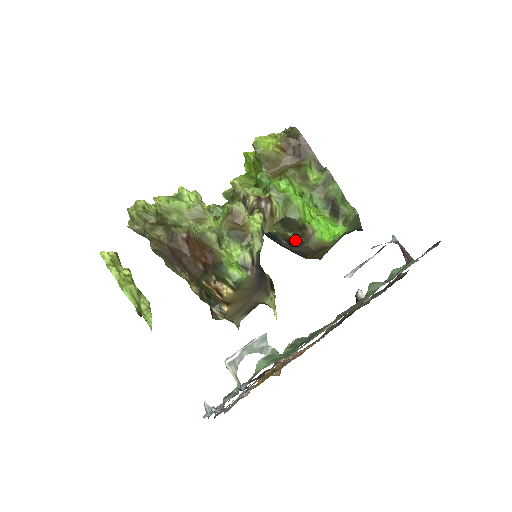
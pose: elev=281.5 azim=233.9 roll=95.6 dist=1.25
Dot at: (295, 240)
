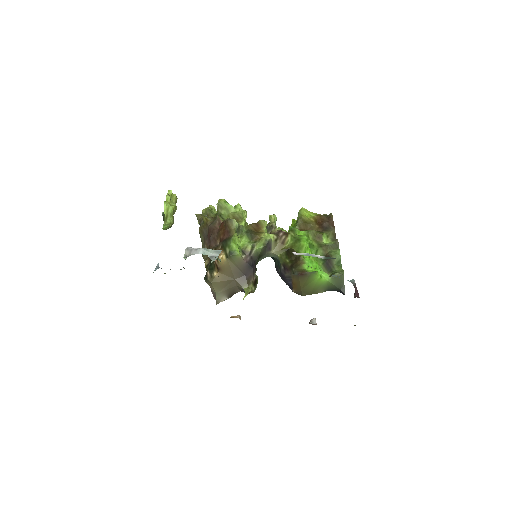
Dot at: (289, 265)
